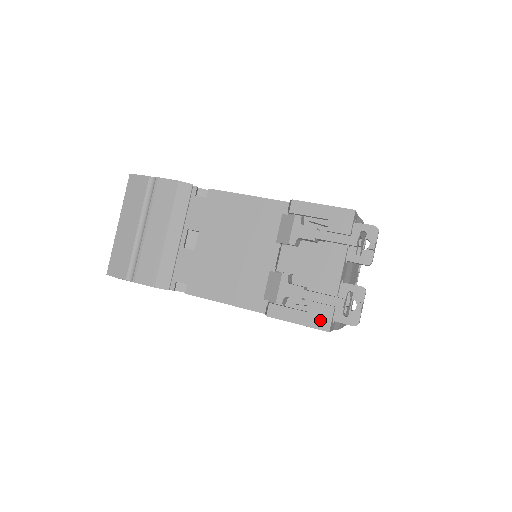
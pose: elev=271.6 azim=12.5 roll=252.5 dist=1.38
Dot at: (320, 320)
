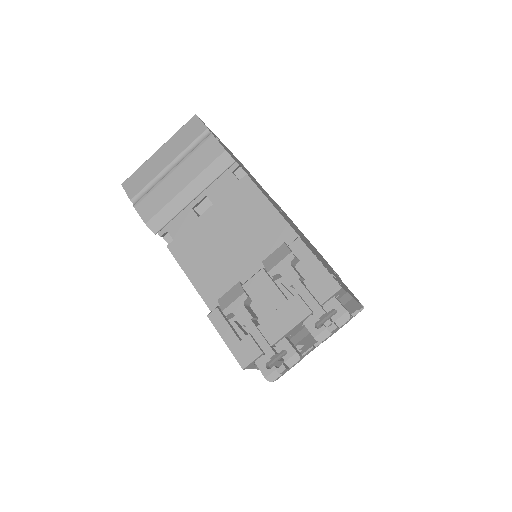
Dot at: (244, 354)
